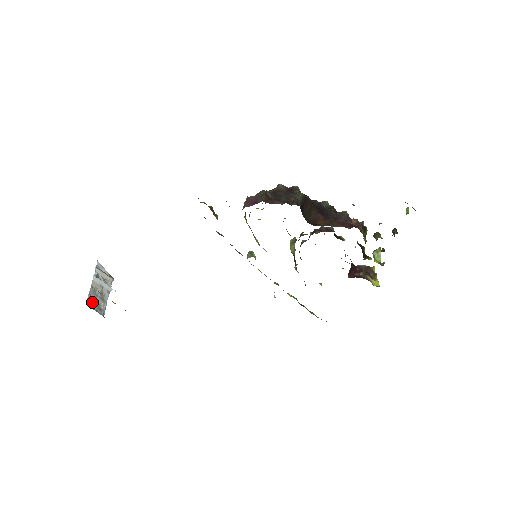
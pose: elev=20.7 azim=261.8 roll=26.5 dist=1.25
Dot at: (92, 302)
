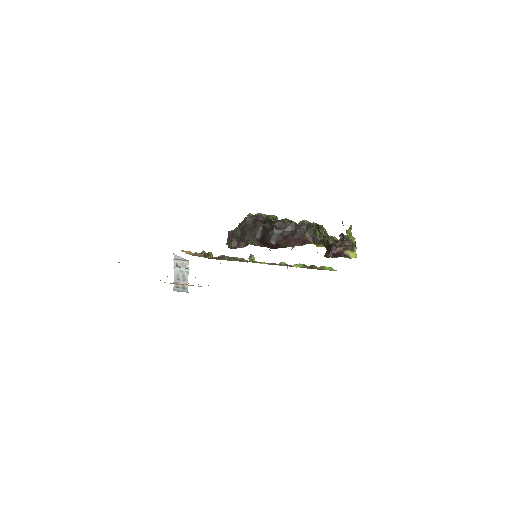
Dot at: (178, 286)
